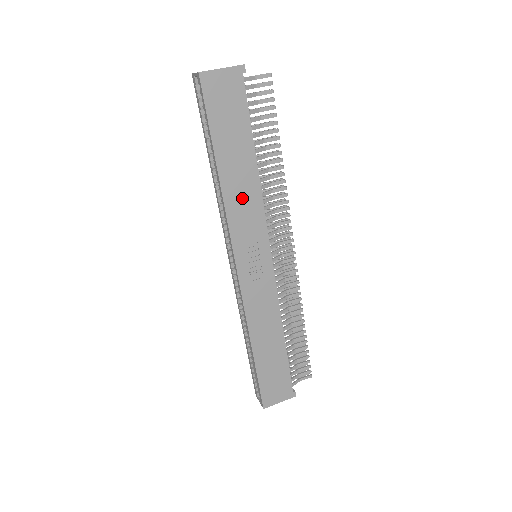
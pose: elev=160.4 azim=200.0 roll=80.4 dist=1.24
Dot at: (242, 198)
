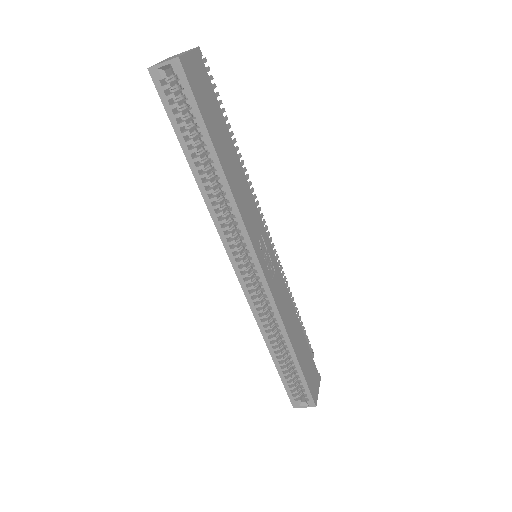
Dot at: (242, 193)
